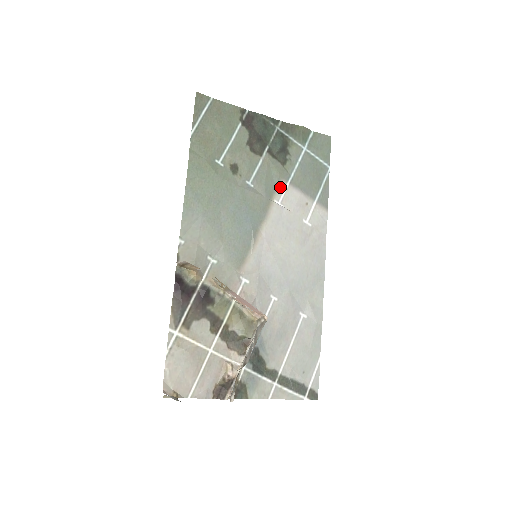
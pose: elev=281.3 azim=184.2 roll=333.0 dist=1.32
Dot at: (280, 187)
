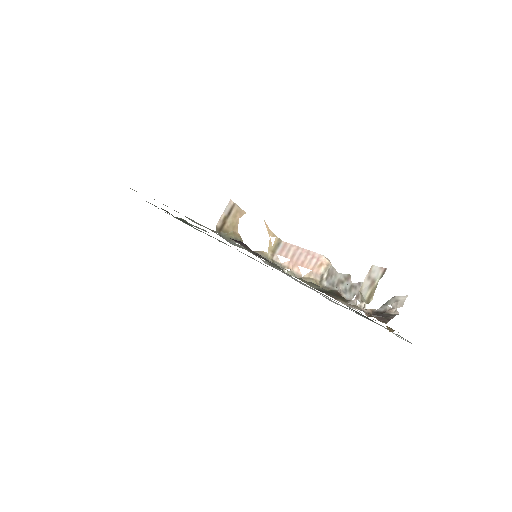
Dot at: occluded
